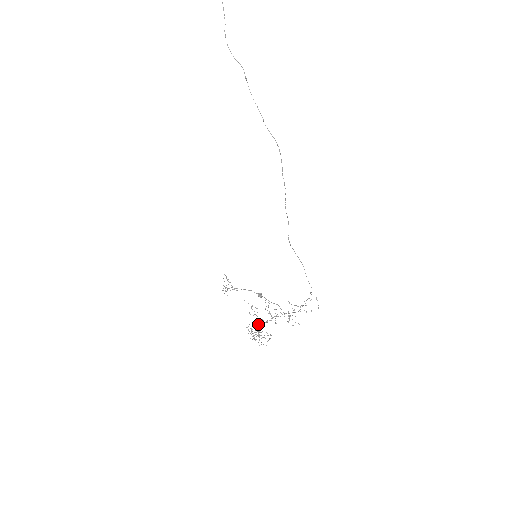
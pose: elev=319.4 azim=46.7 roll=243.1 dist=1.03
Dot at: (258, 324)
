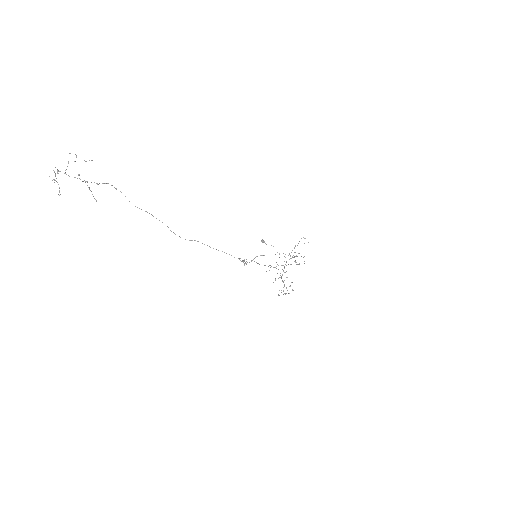
Dot at: occluded
